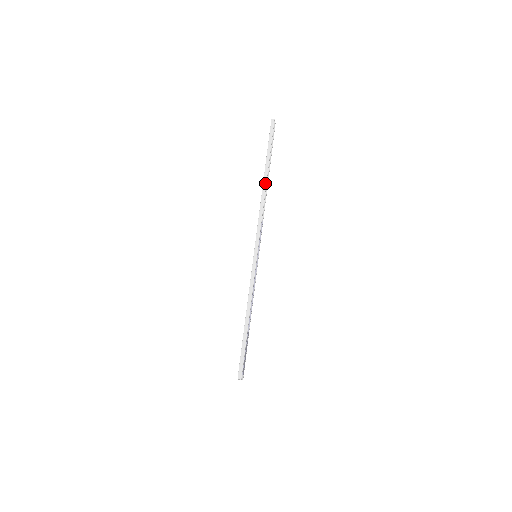
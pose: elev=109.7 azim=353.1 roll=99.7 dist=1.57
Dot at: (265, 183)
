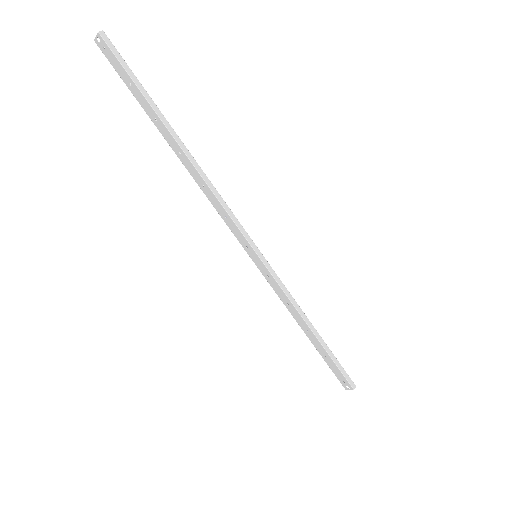
Dot at: (187, 150)
